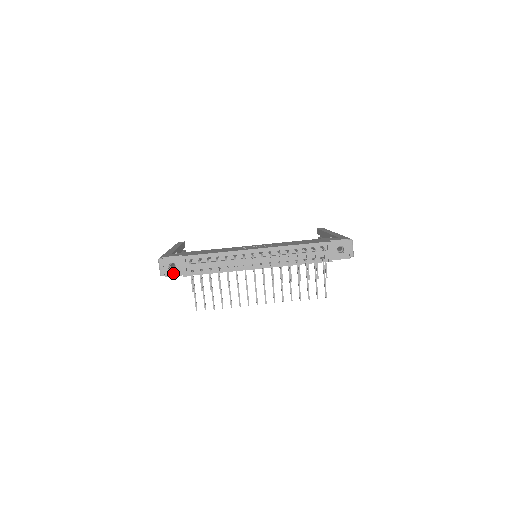
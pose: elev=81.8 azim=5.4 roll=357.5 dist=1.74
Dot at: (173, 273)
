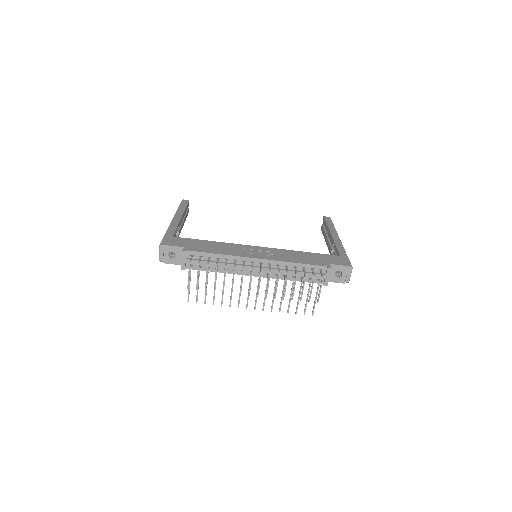
Dot at: (172, 261)
